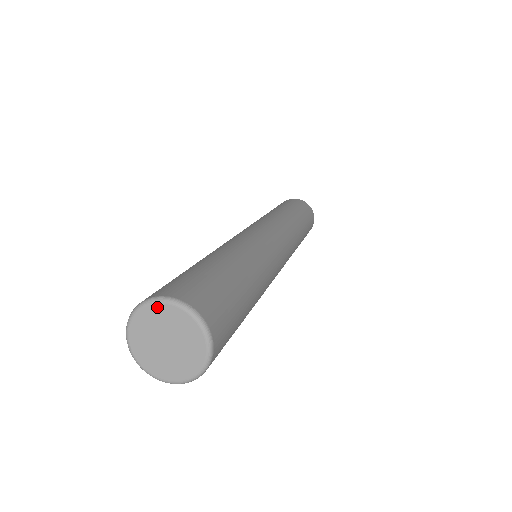
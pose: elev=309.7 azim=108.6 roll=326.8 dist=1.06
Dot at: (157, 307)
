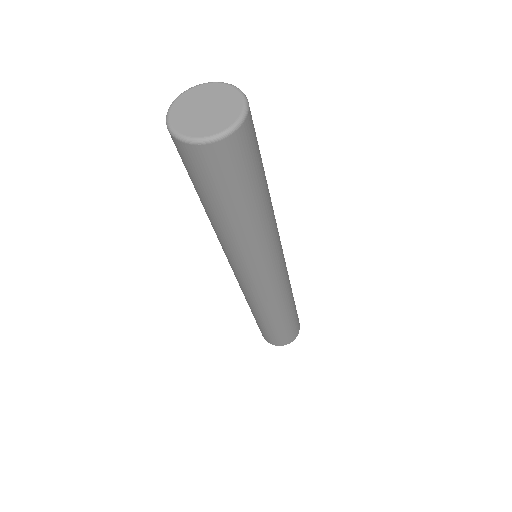
Dot at: (233, 91)
